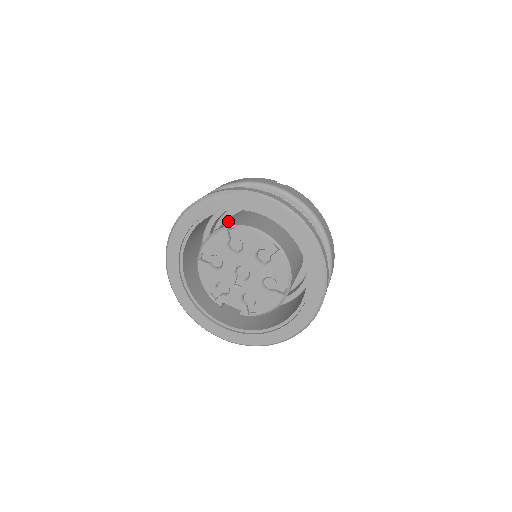
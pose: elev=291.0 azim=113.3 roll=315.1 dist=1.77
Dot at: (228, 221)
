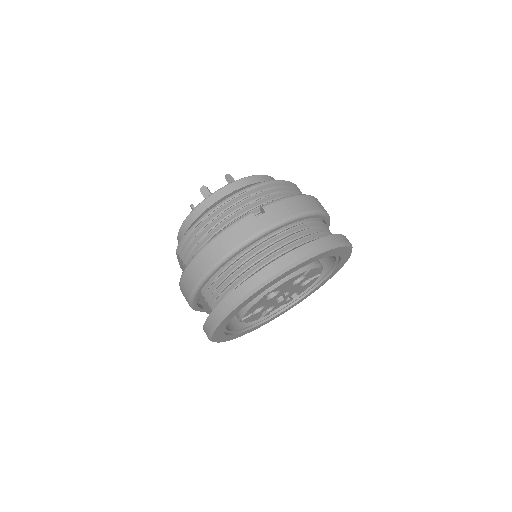
Dot at: occluded
